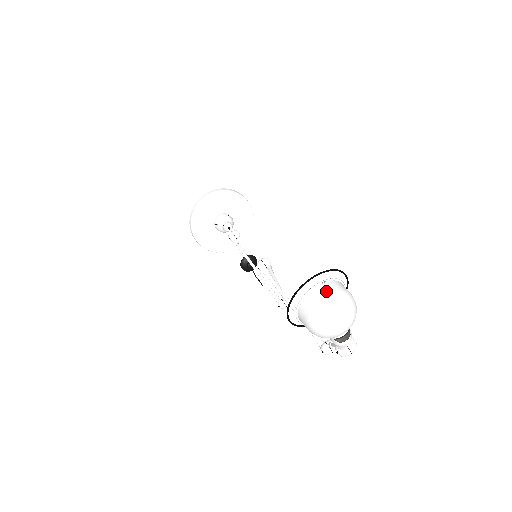
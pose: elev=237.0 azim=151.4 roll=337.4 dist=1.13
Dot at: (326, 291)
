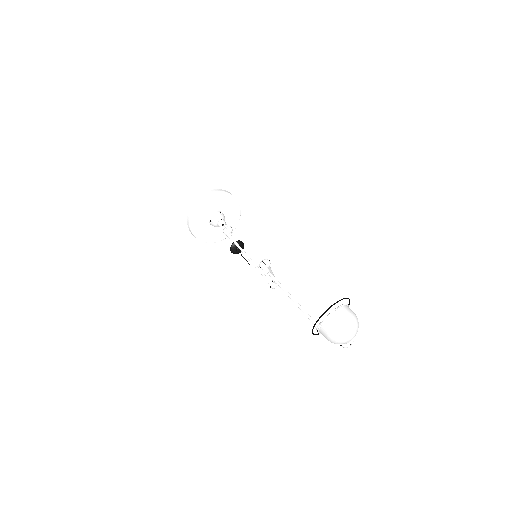
Dot at: (340, 316)
